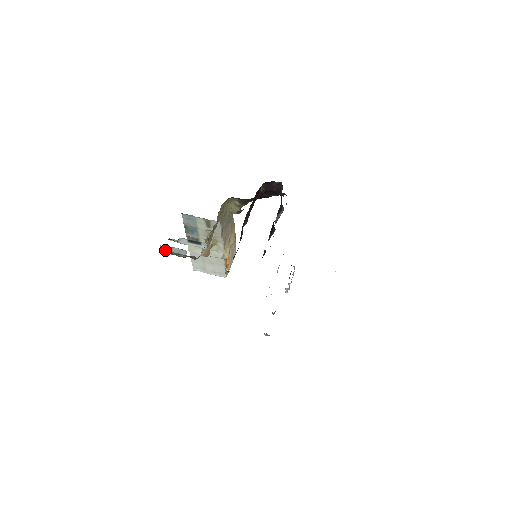
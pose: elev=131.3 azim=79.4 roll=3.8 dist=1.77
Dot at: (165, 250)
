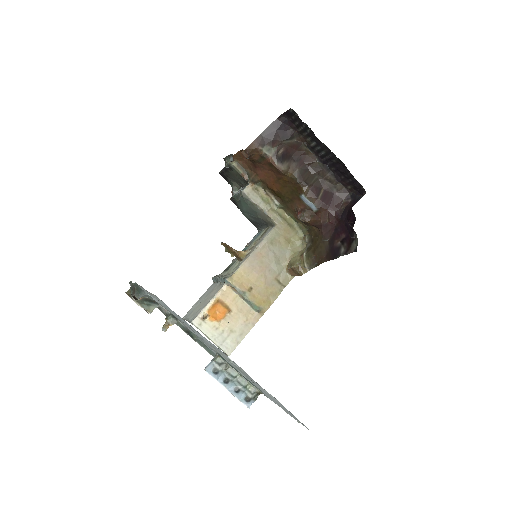
Dot at: occluded
